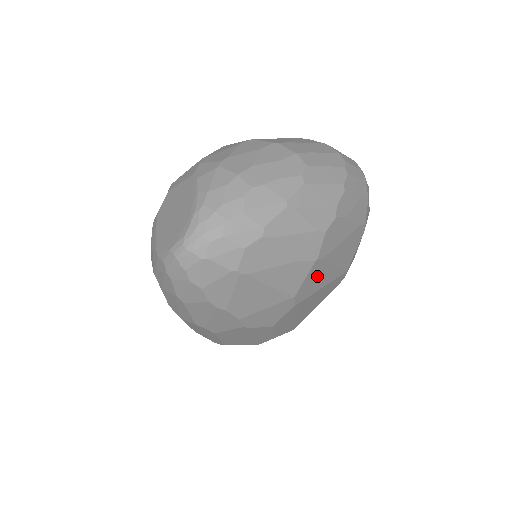
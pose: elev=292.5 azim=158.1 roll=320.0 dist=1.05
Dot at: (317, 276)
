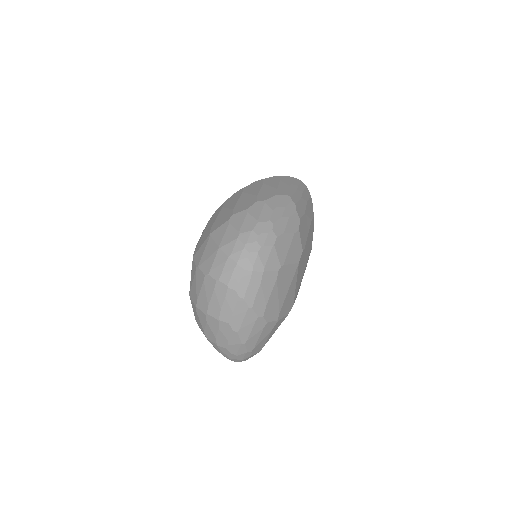
Dot at: (287, 304)
